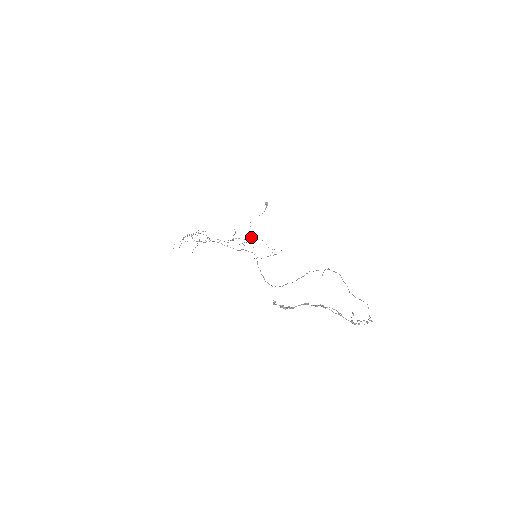
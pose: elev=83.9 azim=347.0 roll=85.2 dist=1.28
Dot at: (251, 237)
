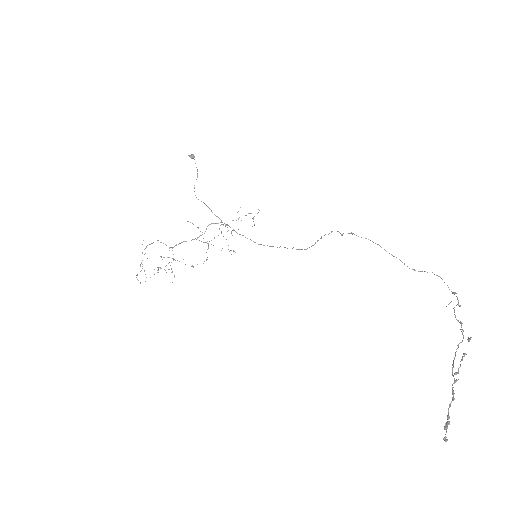
Dot at: occluded
